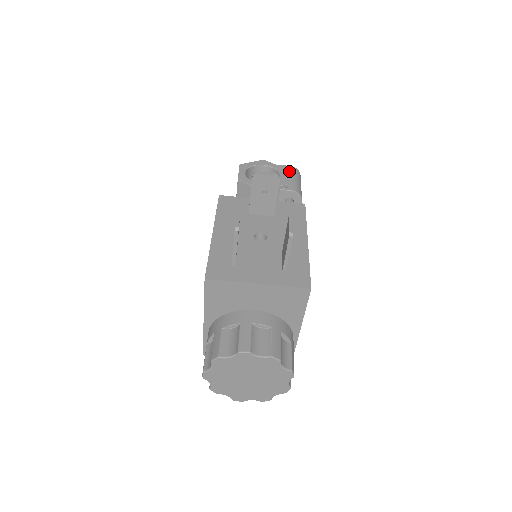
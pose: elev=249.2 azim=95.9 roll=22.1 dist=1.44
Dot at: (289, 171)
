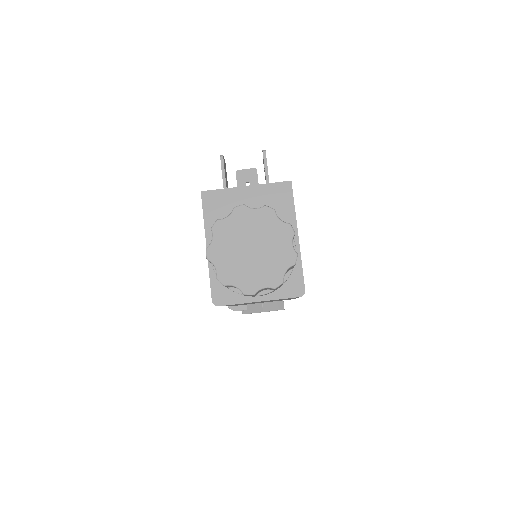
Dot at: occluded
